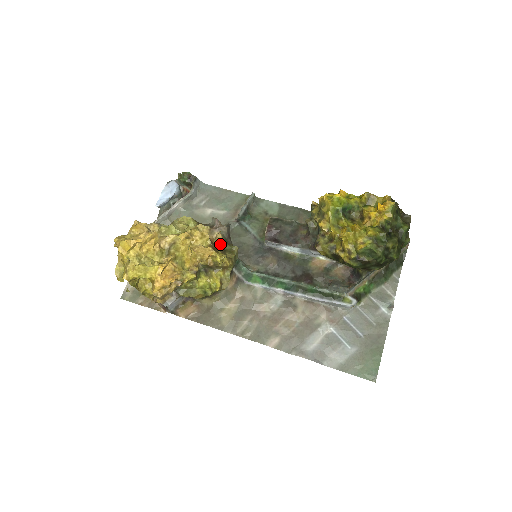
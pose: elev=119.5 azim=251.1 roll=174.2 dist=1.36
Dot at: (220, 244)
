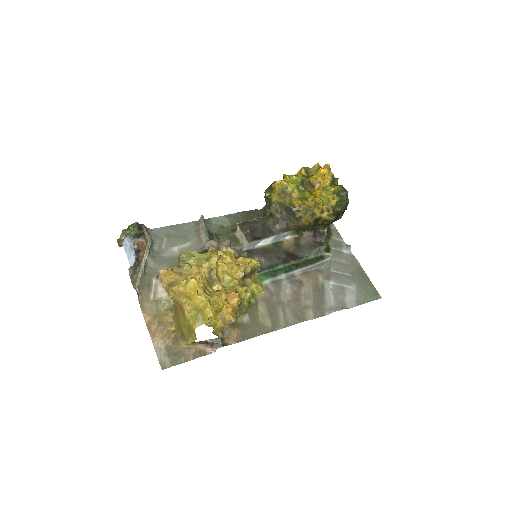
Dot at: (237, 255)
